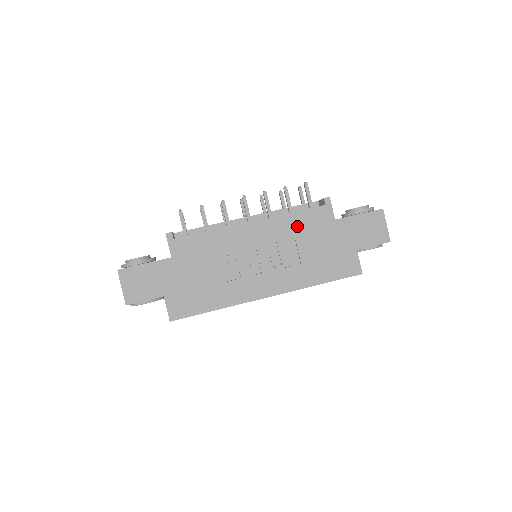
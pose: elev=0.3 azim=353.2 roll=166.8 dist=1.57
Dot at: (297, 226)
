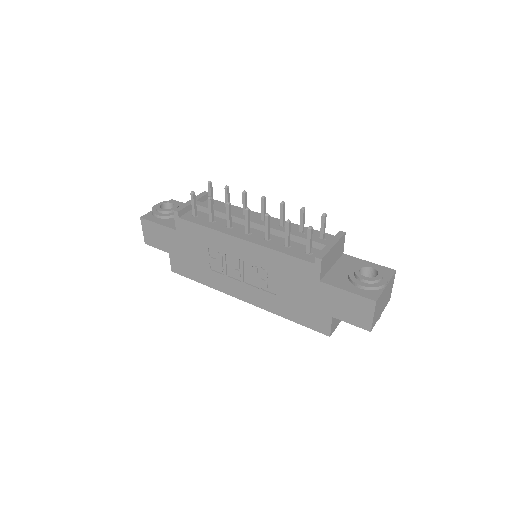
Dot at: (281, 265)
